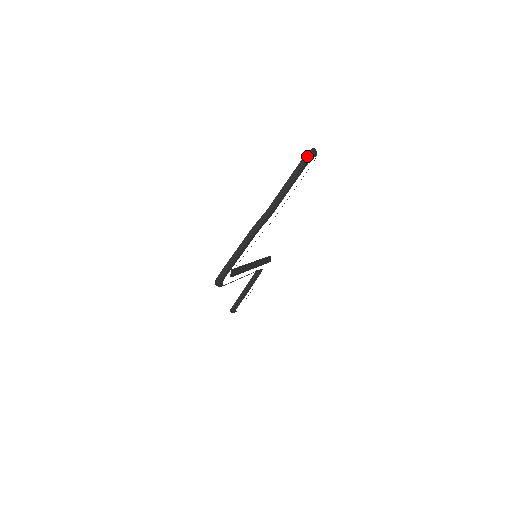
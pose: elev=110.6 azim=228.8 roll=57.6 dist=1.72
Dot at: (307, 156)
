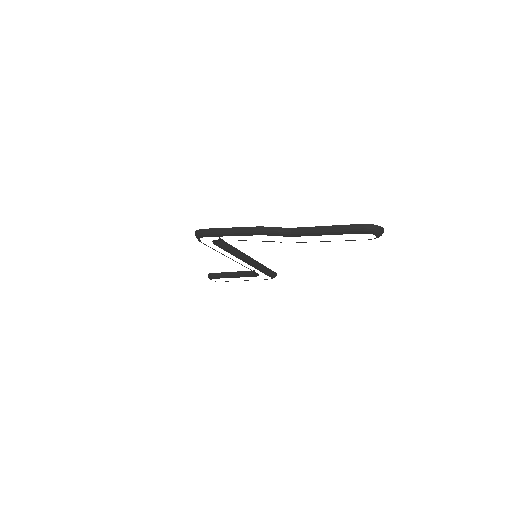
Dot at: (368, 226)
